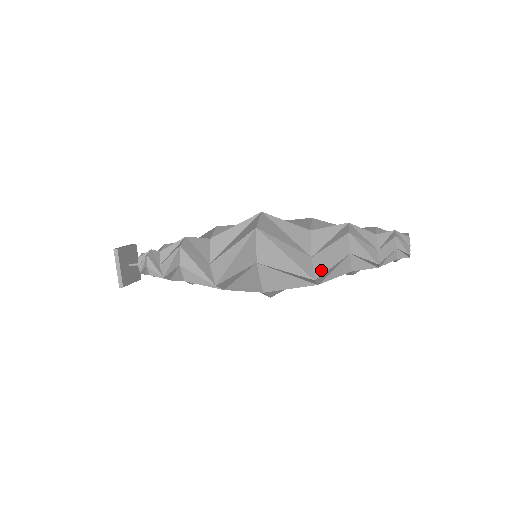
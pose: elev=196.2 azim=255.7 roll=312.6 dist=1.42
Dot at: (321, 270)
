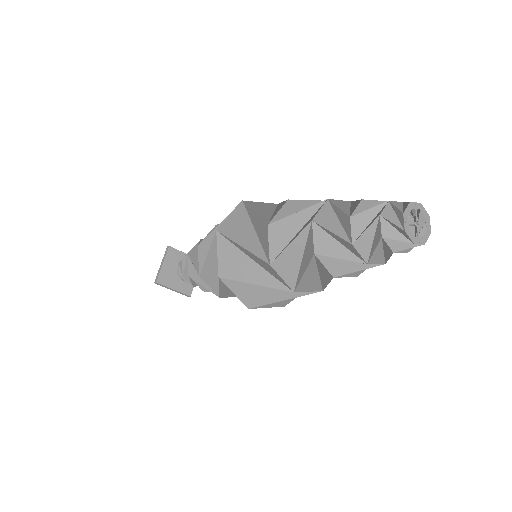
Dot at: (281, 251)
